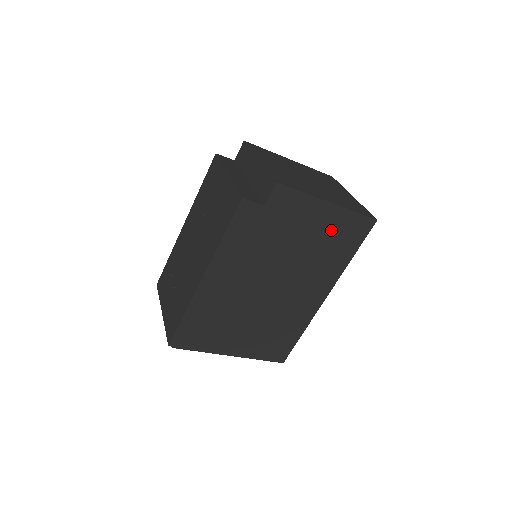
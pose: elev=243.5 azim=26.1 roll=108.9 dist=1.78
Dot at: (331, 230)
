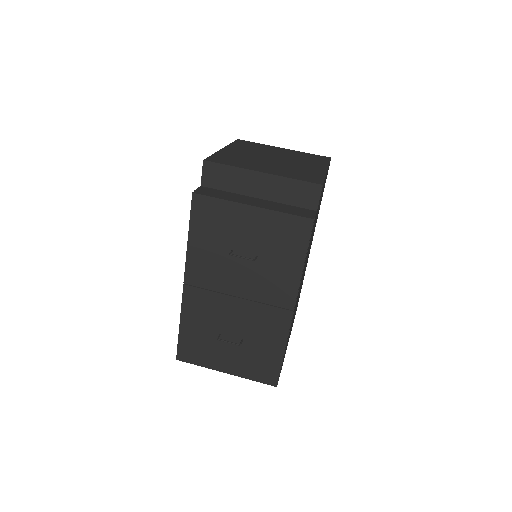
Dot at: occluded
